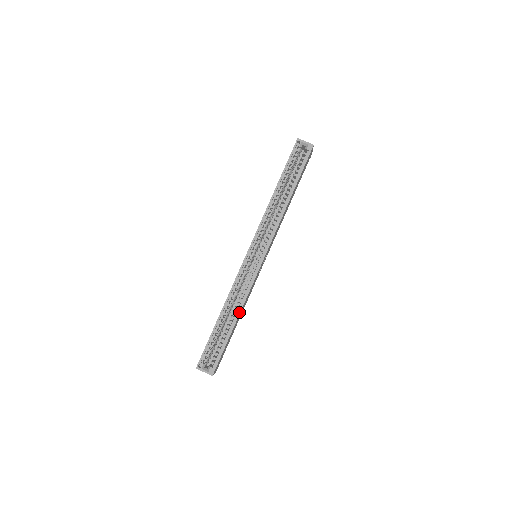
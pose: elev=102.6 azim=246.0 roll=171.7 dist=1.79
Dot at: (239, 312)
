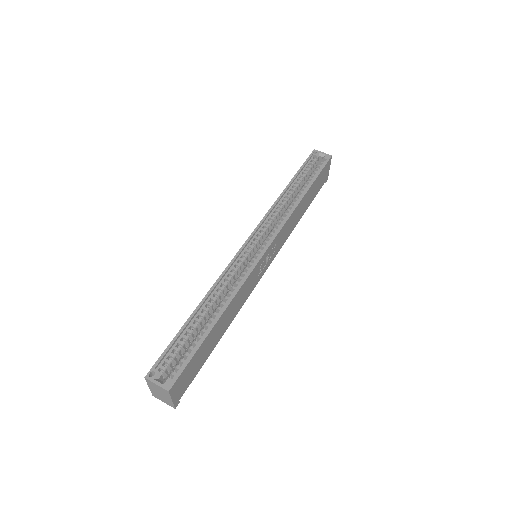
Dot at: (226, 306)
